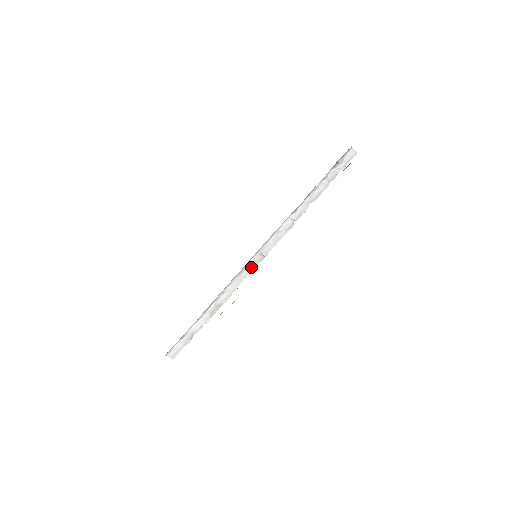
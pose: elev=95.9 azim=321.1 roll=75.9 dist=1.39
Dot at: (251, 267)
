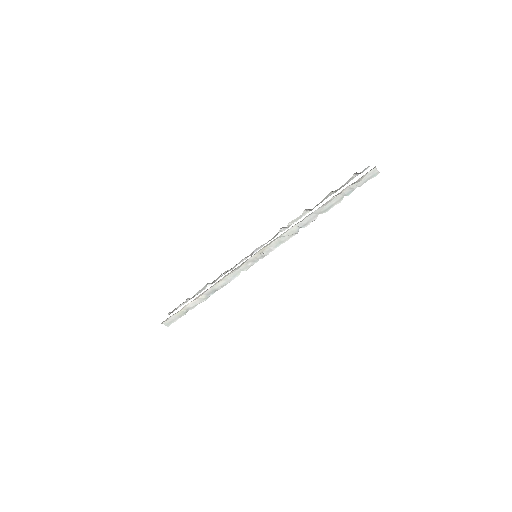
Dot at: (250, 263)
